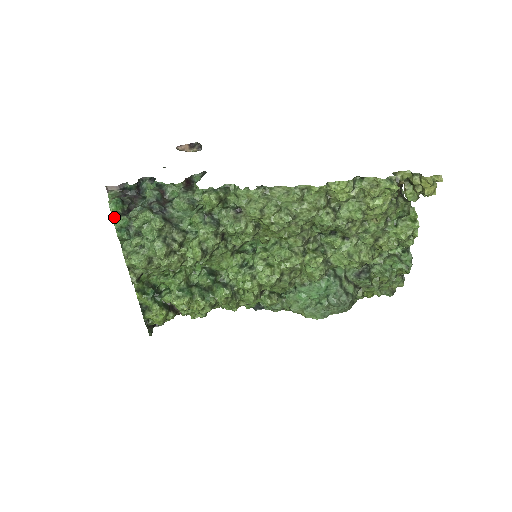
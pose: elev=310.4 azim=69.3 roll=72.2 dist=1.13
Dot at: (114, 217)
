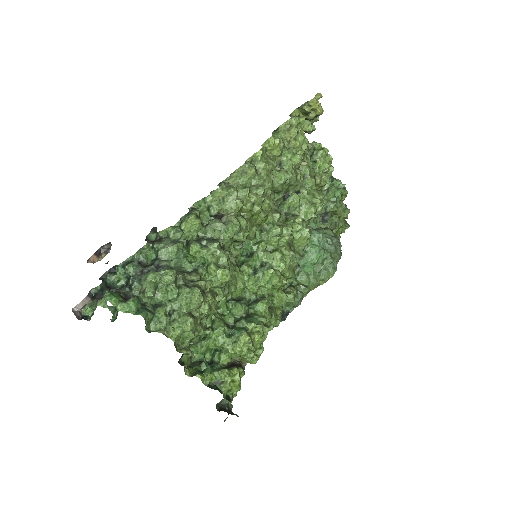
Dot at: (121, 308)
